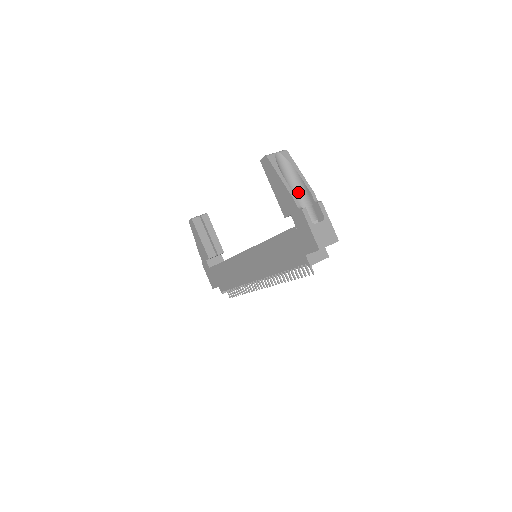
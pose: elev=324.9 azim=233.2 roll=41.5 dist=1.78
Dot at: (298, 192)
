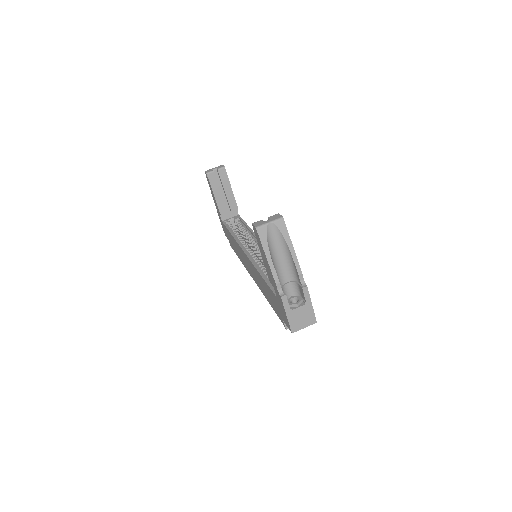
Dot at: (287, 265)
